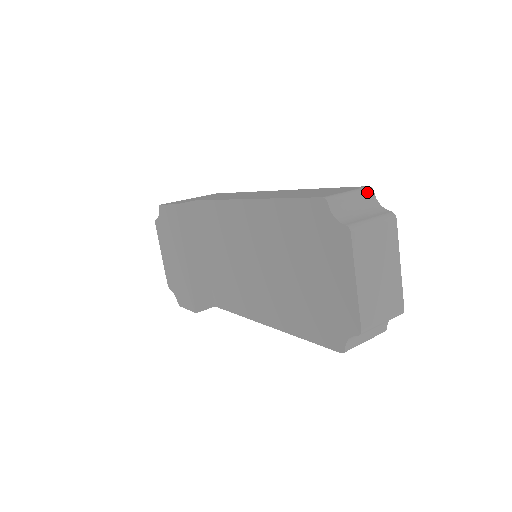
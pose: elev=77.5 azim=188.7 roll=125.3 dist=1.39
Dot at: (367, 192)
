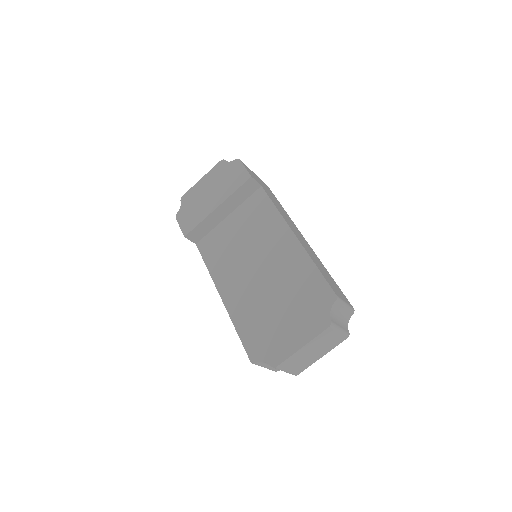
Dot at: (351, 312)
